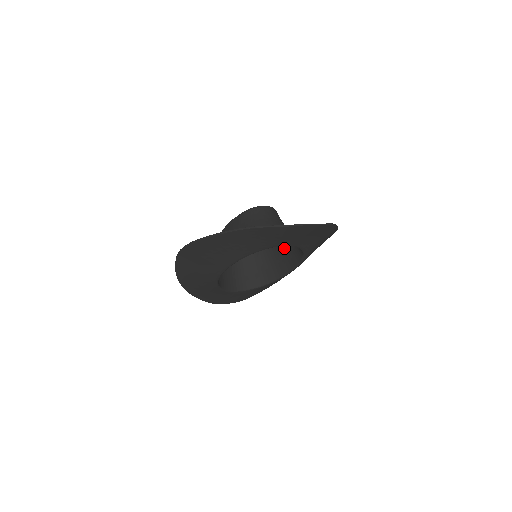
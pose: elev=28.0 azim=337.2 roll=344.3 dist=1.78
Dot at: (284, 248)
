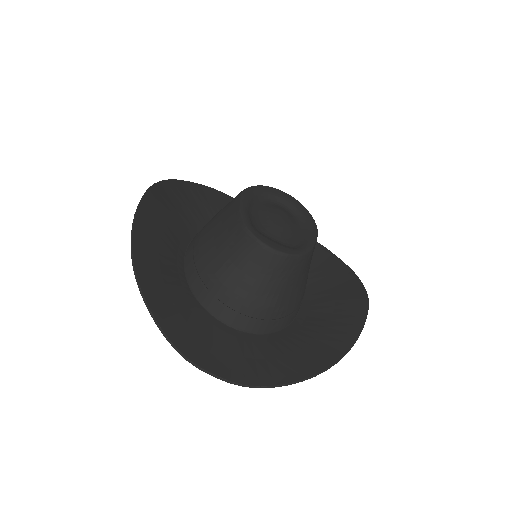
Dot at: occluded
